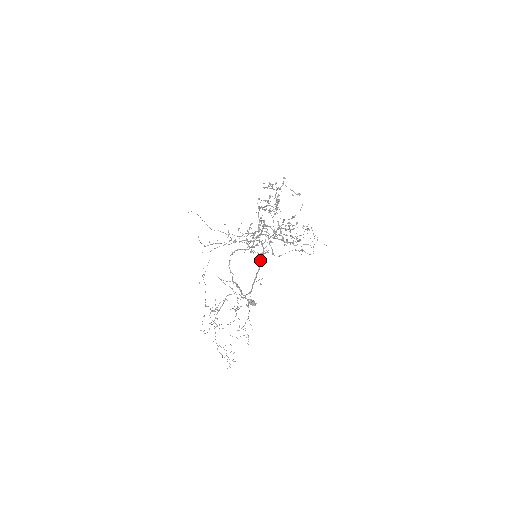
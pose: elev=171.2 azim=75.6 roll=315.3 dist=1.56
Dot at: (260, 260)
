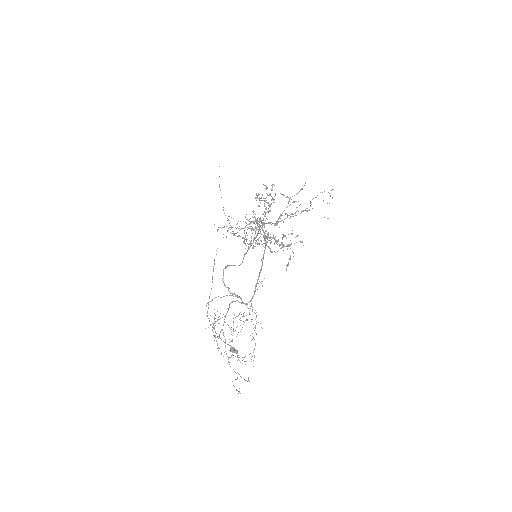
Dot at: (263, 255)
